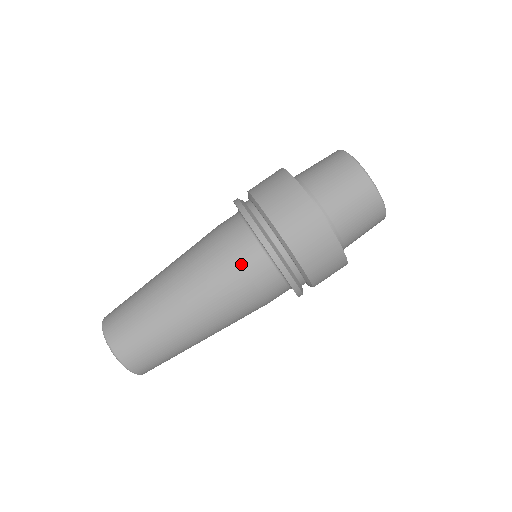
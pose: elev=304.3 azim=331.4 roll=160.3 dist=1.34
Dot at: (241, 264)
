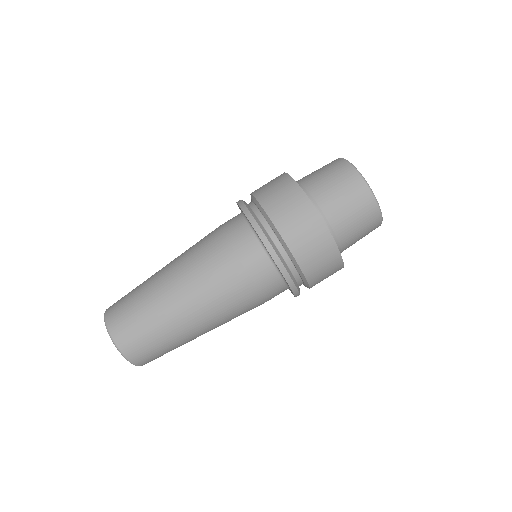
Dot at: (257, 286)
